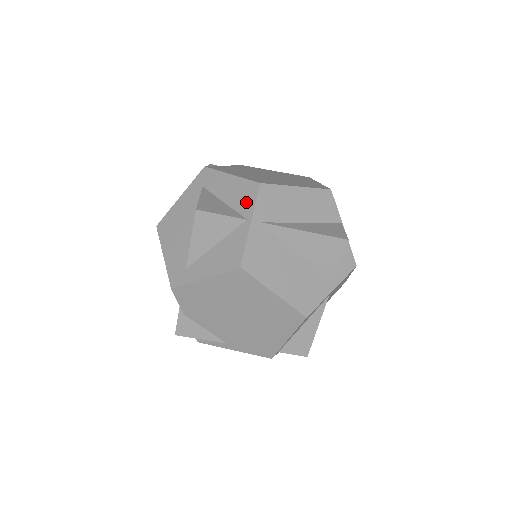
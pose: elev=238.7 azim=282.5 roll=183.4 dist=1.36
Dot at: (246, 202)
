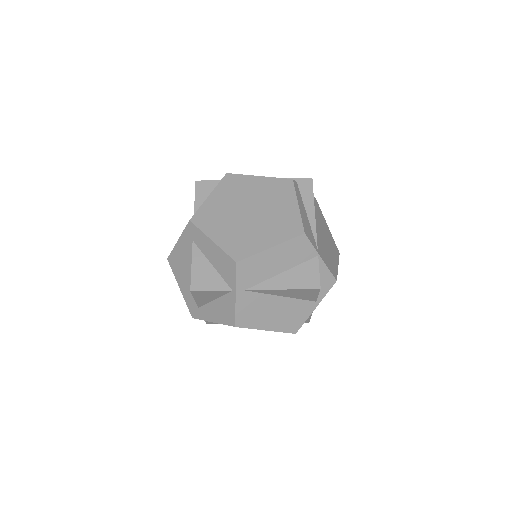
Dot at: (229, 275)
